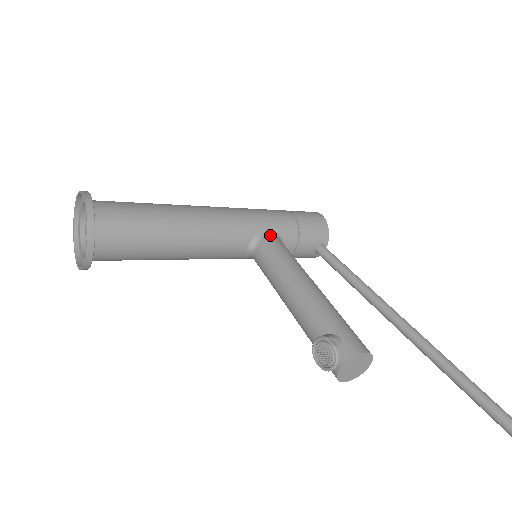
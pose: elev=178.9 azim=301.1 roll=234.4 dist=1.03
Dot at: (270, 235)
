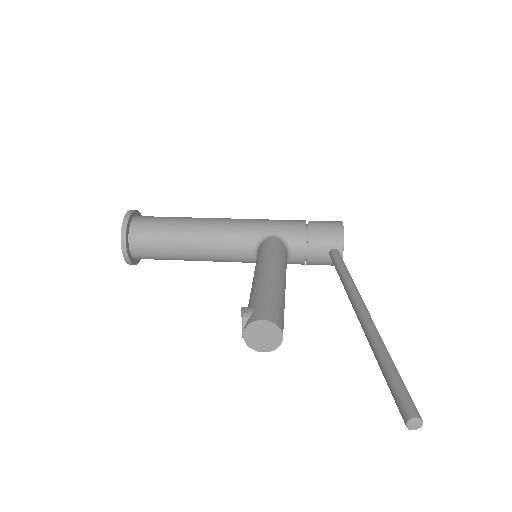
Dot at: (271, 238)
